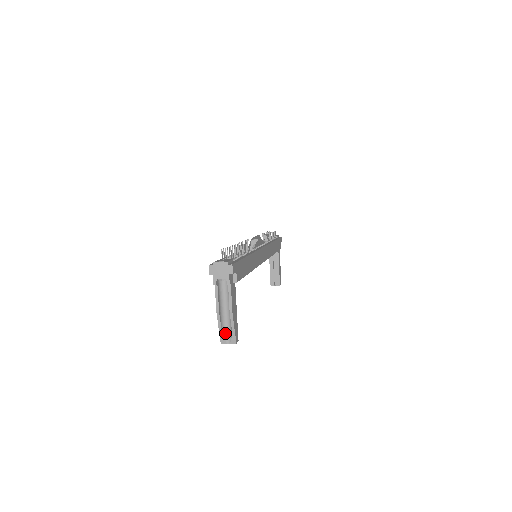
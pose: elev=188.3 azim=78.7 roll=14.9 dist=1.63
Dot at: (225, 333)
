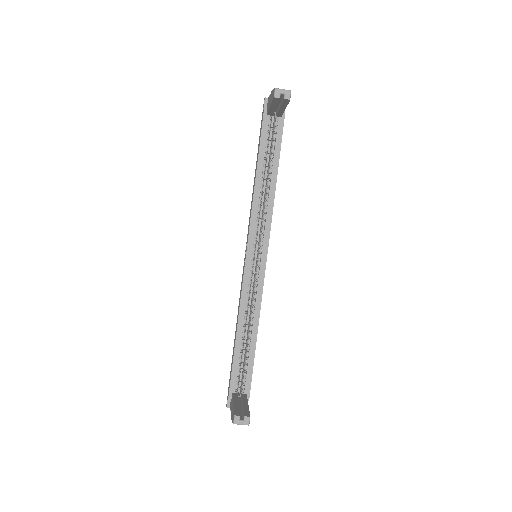
Dot at: occluded
